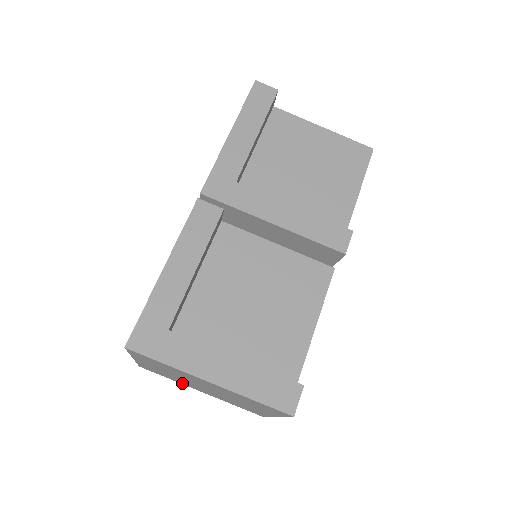
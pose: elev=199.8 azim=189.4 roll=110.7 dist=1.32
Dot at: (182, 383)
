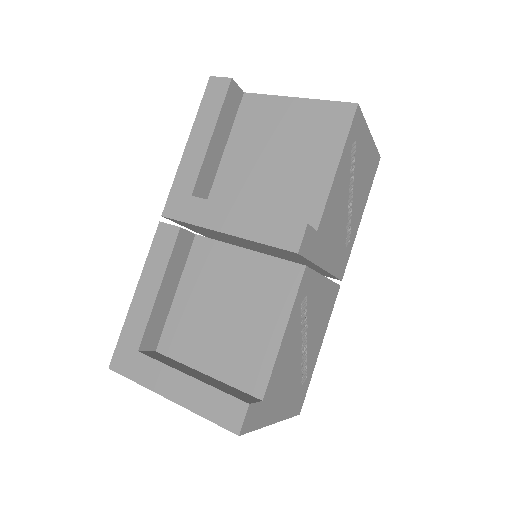
Dot at: occluded
